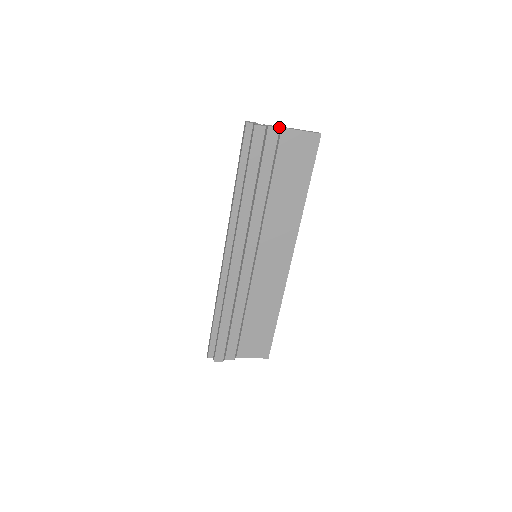
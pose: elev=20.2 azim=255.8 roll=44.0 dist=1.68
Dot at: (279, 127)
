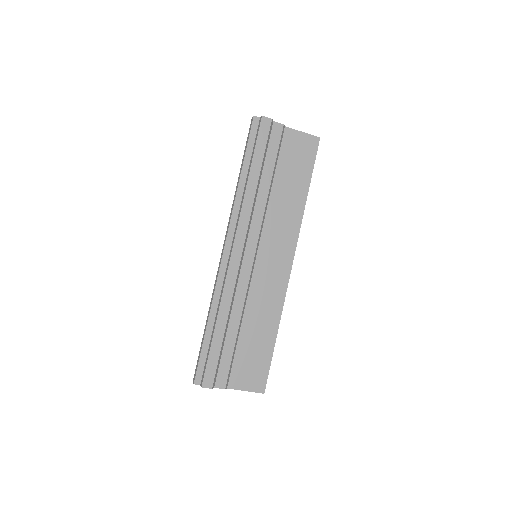
Dot at: (283, 124)
